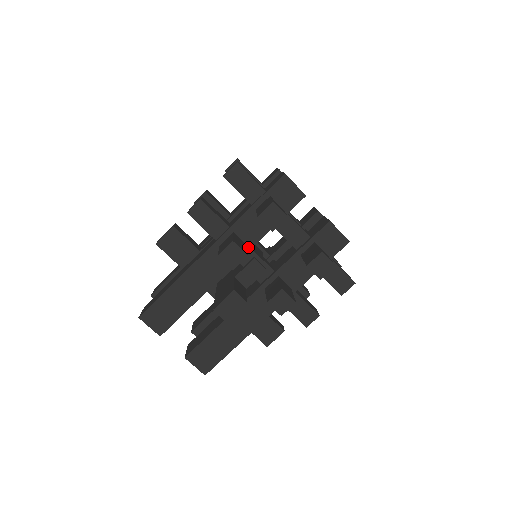
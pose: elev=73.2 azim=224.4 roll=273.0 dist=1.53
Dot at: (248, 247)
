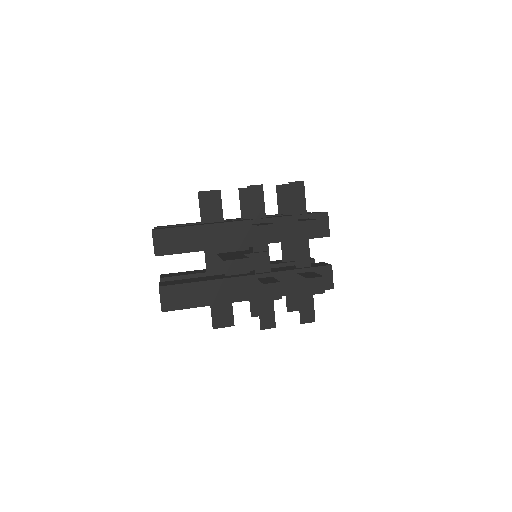
Dot at: occluded
